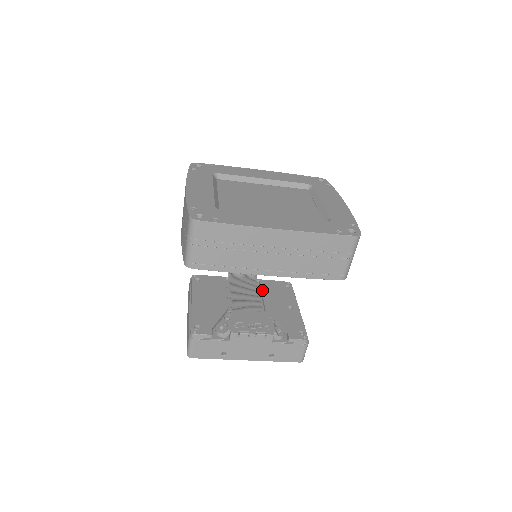
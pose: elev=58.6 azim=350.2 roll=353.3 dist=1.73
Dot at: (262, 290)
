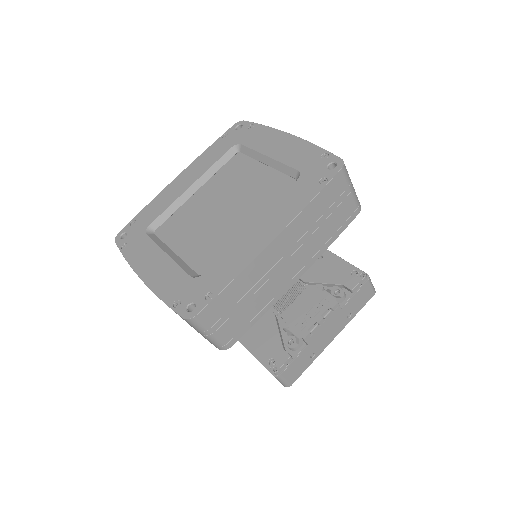
Dot at: occluded
